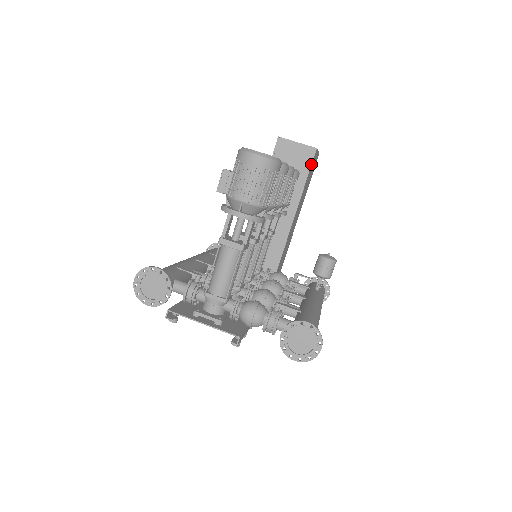
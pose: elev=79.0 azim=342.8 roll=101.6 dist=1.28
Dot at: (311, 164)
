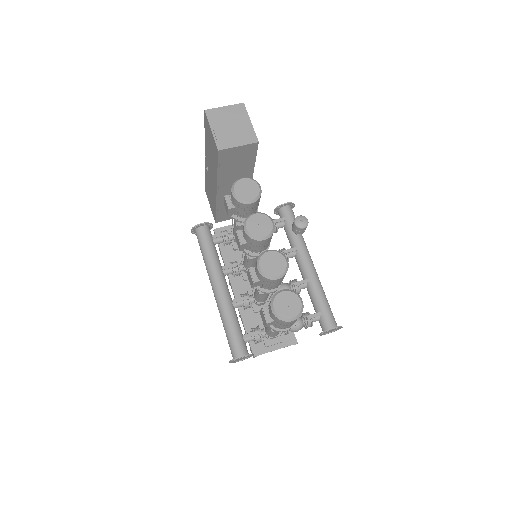
Dot at: (256, 152)
